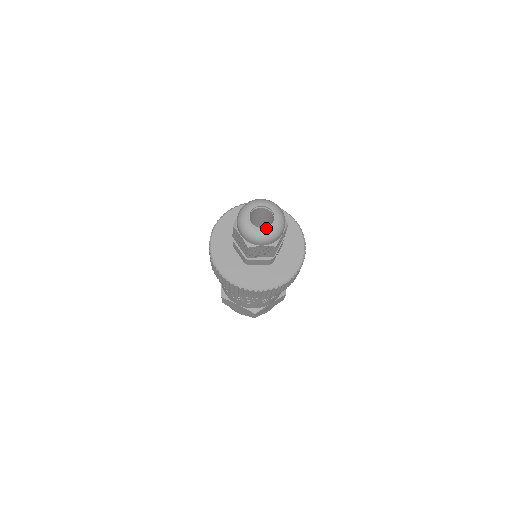
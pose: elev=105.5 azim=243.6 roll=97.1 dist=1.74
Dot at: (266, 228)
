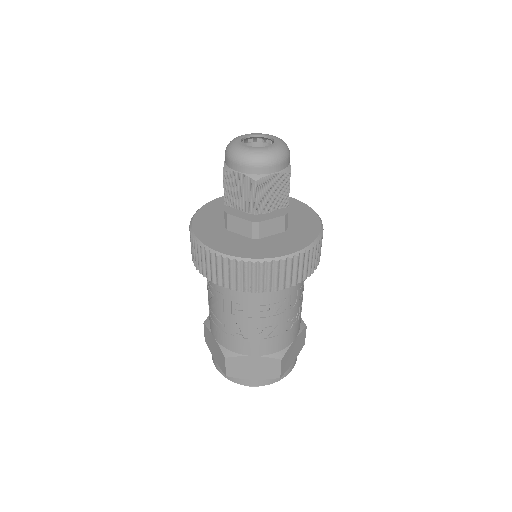
Dot at: (270, 146)
